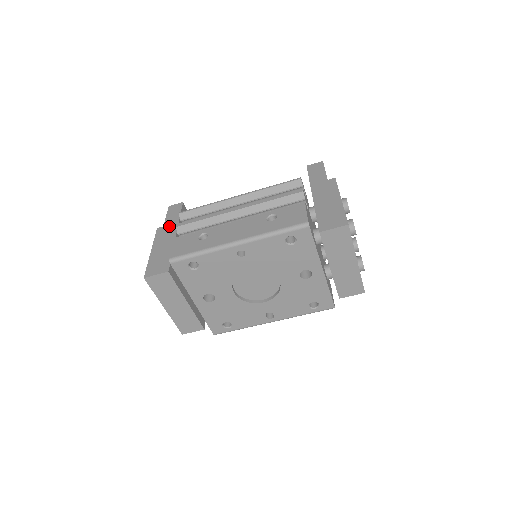
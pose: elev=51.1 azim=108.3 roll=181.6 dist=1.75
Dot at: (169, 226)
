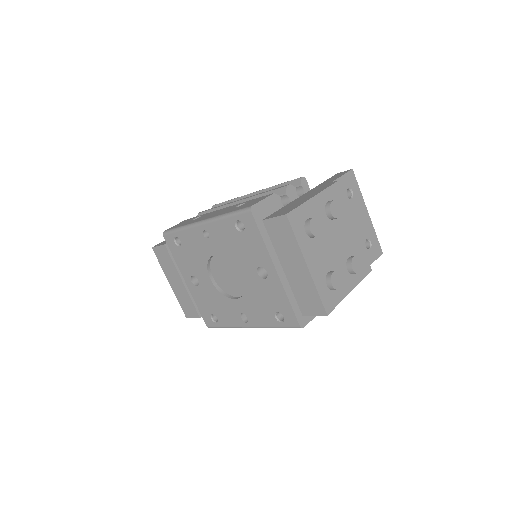
Dot at: occluded
